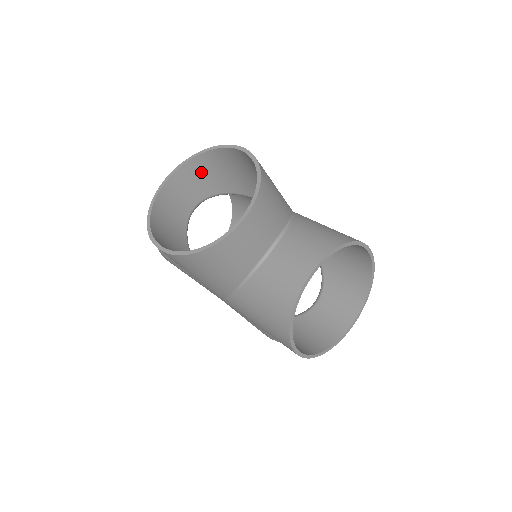
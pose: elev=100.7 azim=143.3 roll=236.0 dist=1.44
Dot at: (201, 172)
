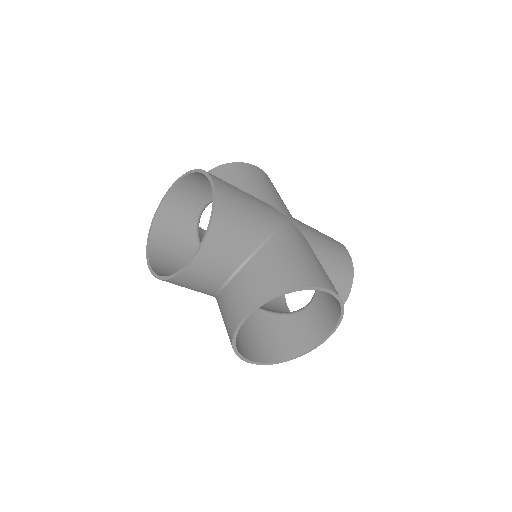
Dot at: (199, 184)
